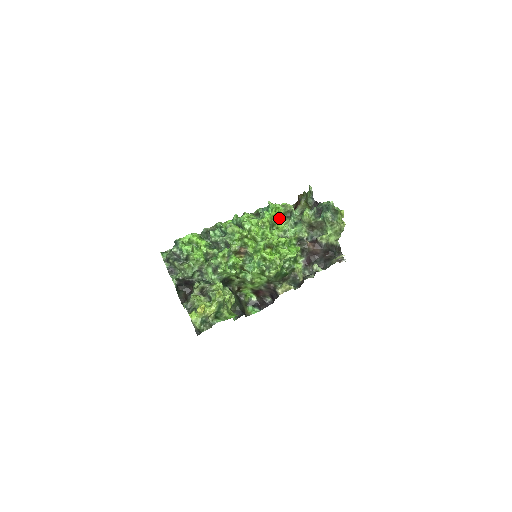
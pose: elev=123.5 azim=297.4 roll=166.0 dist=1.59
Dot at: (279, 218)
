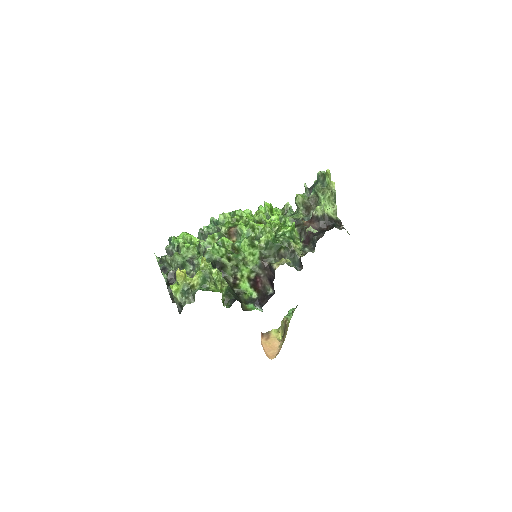
Dot at: occluded
